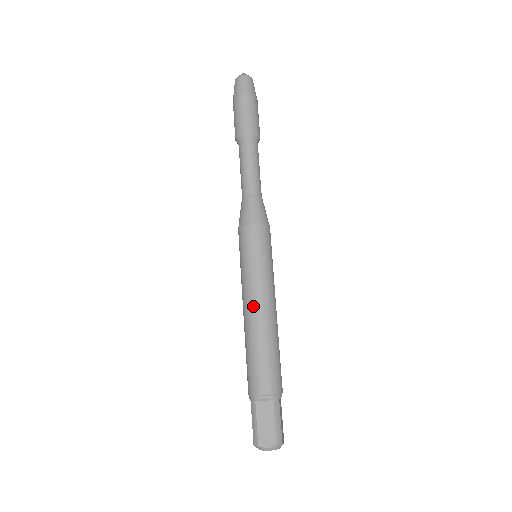
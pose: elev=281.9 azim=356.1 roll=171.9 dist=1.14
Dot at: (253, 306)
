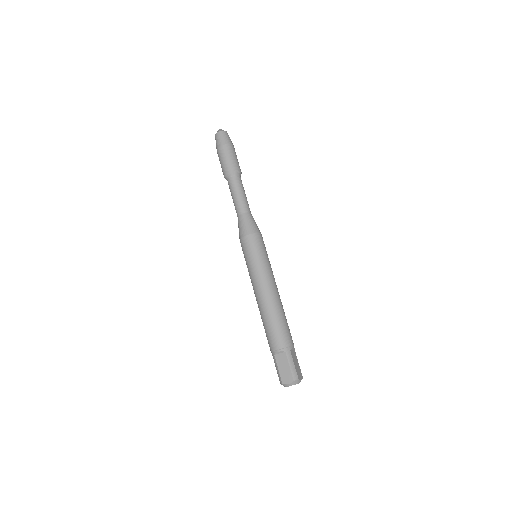
Dot at: (258, 291)
